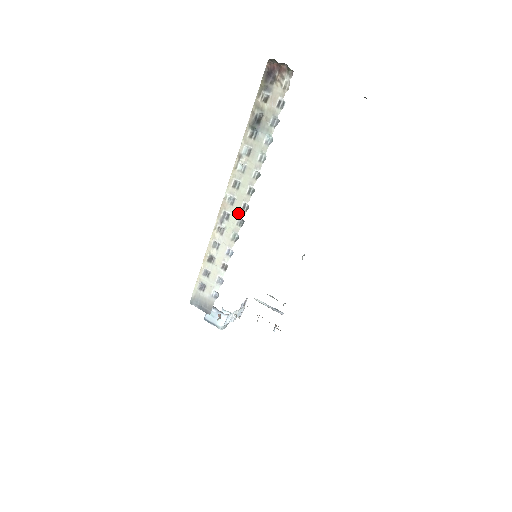
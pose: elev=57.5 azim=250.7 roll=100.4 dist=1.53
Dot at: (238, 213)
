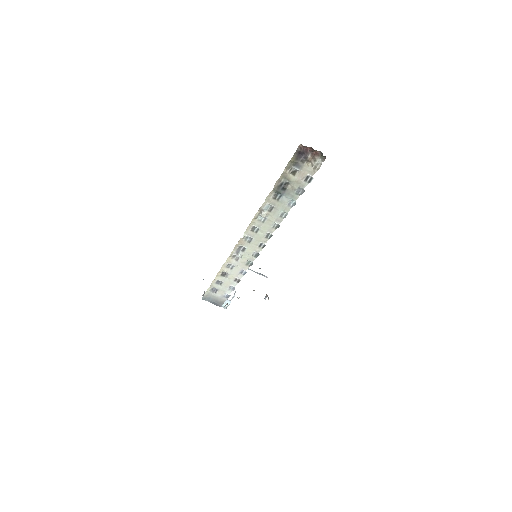
Dot at: (255, 249)
